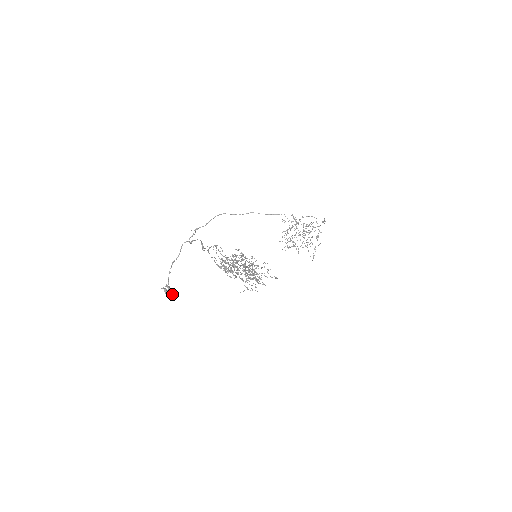
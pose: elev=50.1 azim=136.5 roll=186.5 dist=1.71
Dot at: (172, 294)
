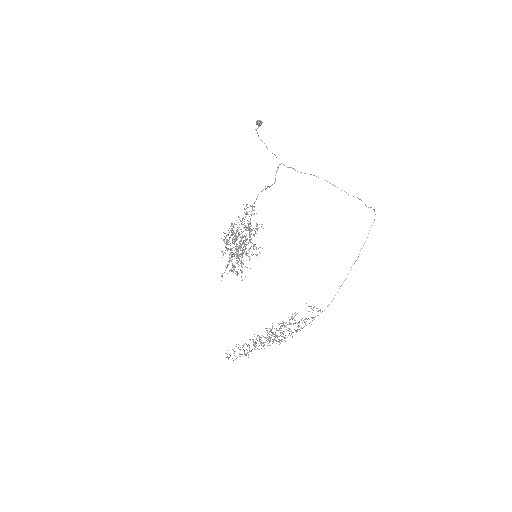
Dot at: (261, 121)
